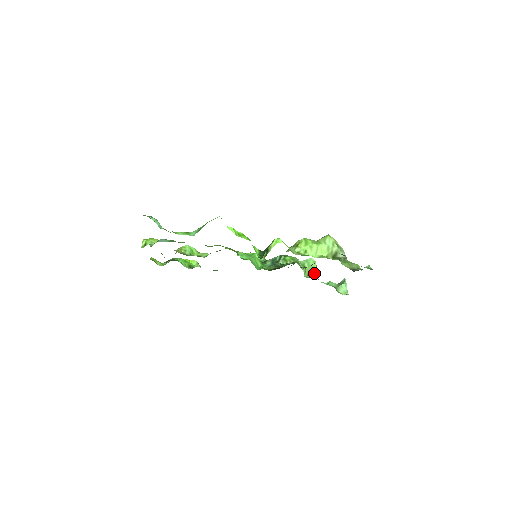
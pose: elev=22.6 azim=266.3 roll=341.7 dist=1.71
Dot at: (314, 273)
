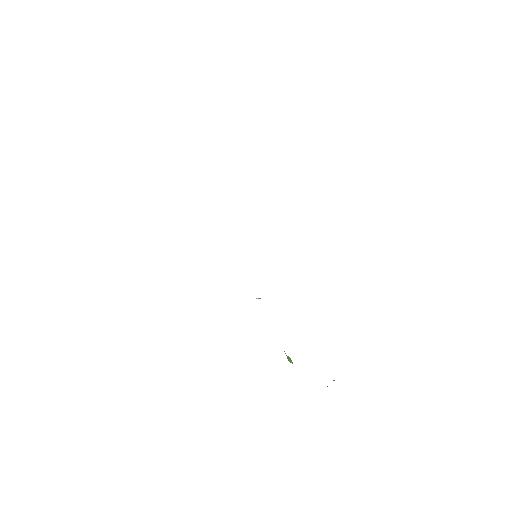
Dot at: (292, 363)
